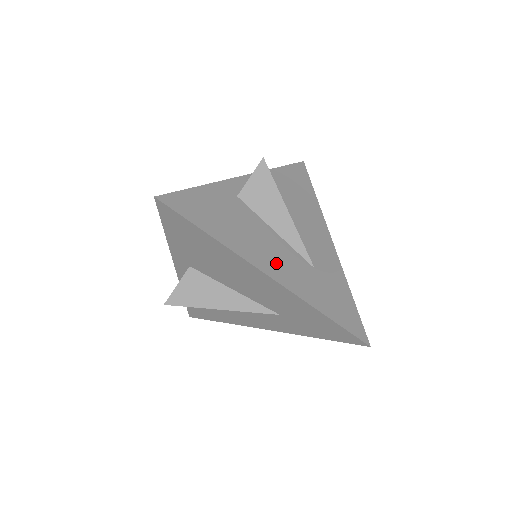
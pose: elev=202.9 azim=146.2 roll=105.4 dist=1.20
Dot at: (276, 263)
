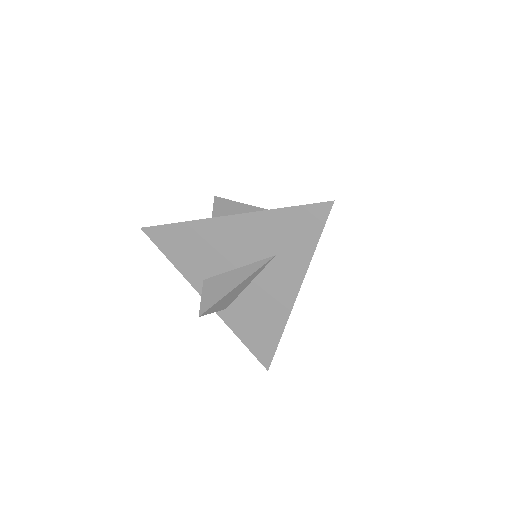
Dot at: occluded
